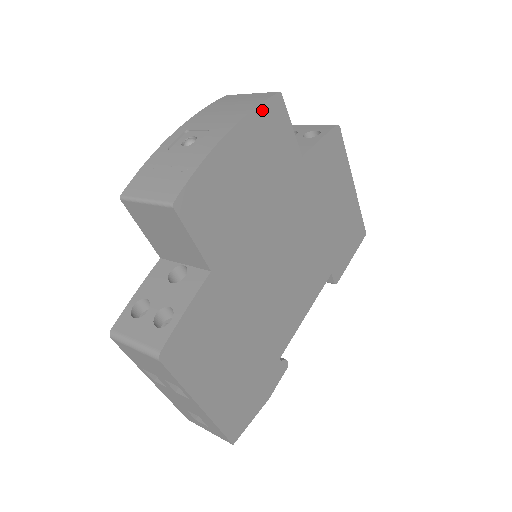
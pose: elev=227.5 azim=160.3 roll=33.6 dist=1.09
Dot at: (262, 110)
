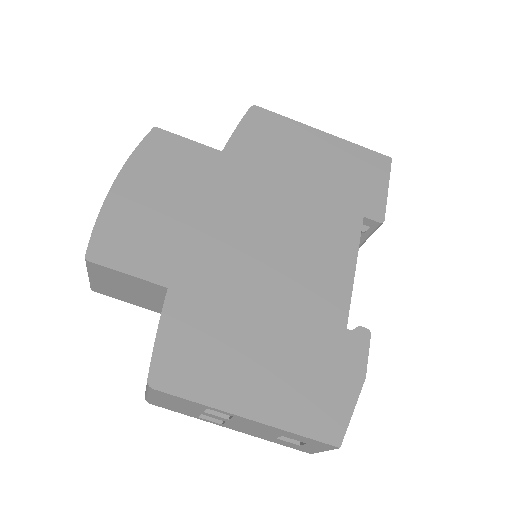
Dot at: (142, 149)
